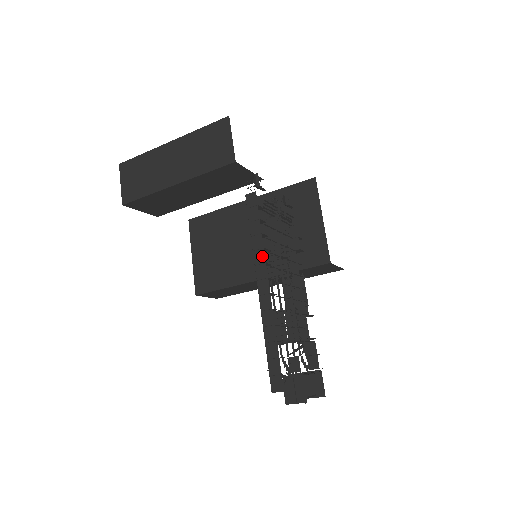
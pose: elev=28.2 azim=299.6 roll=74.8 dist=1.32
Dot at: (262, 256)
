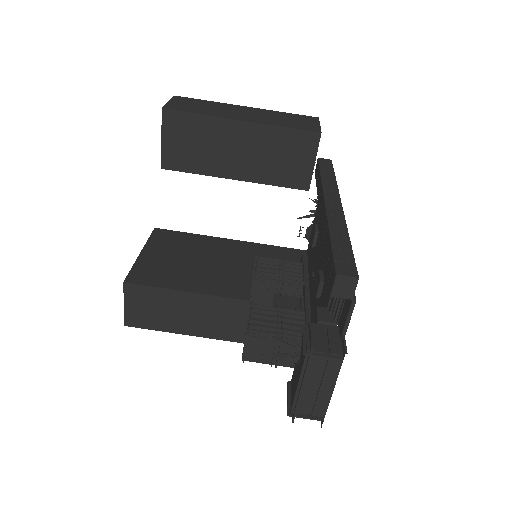
Dot at: (334, 187)
